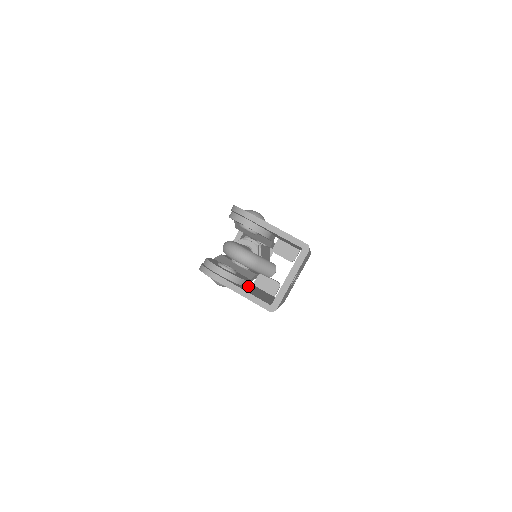
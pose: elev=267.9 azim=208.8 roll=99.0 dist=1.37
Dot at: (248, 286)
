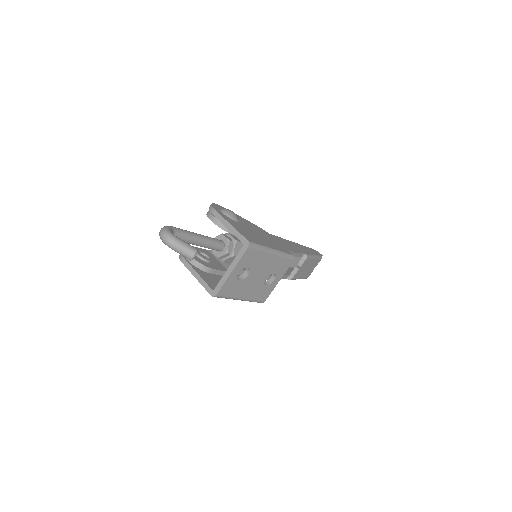
Dot at: occluded
